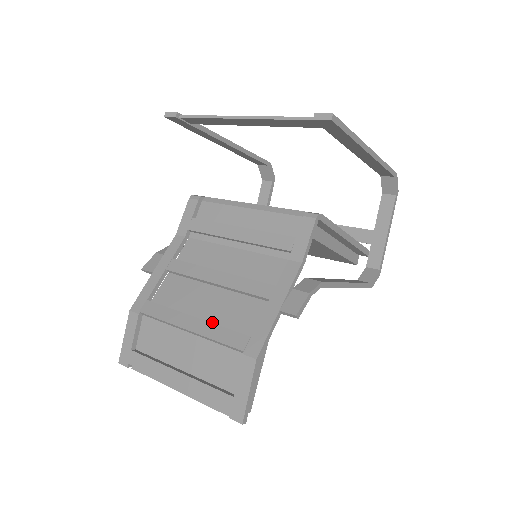
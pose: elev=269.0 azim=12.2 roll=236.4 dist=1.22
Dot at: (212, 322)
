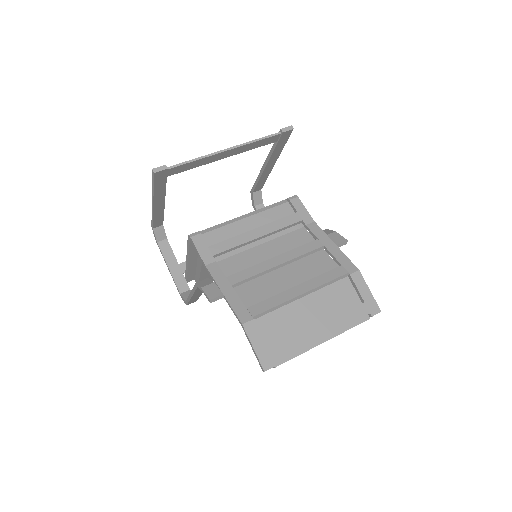
Dot at: (307, 282)
